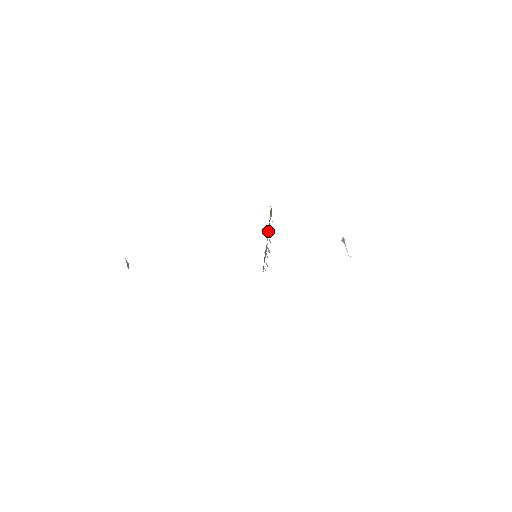
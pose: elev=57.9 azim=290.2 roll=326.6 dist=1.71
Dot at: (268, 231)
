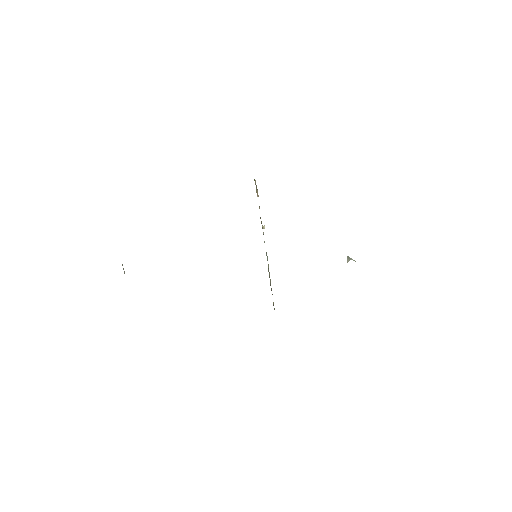
Dot at: occluded
